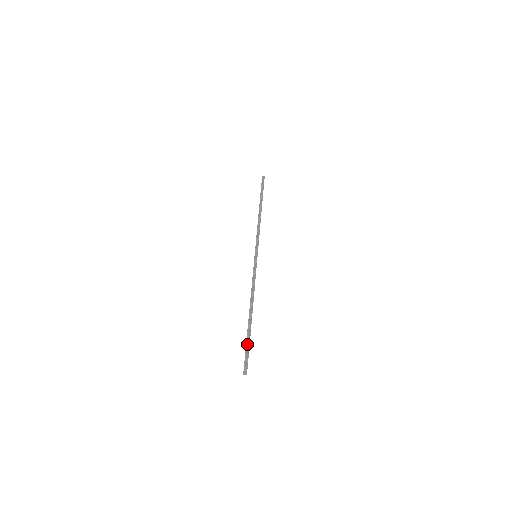
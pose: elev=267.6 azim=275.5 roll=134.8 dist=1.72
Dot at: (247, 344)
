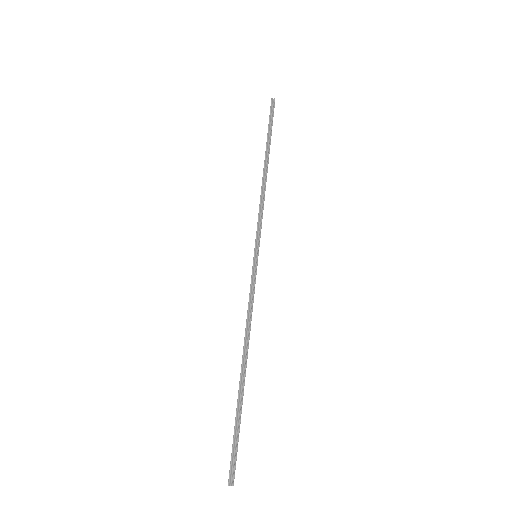
Dot at: (236, 430)
